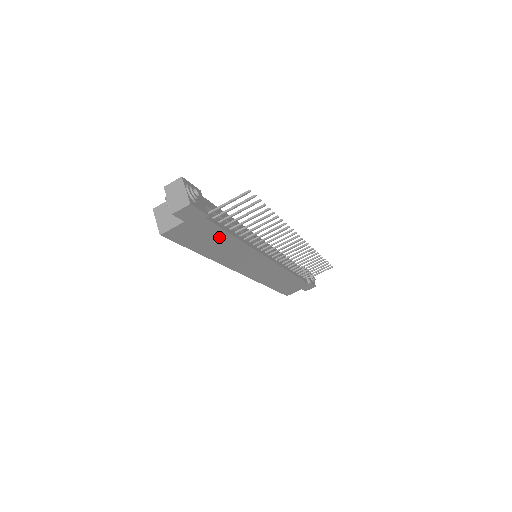
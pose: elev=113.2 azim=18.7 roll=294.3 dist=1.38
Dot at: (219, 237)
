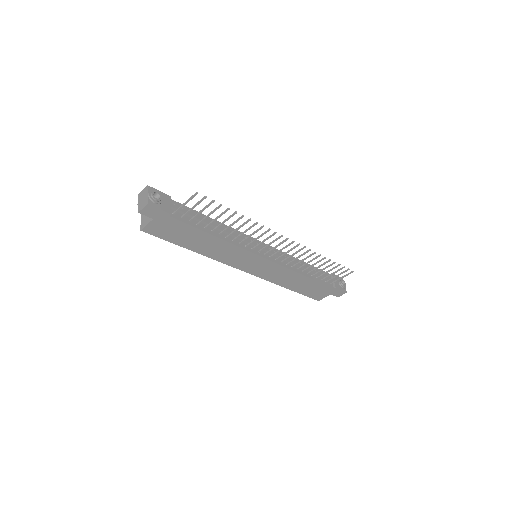
Dot at: (195, 234)
